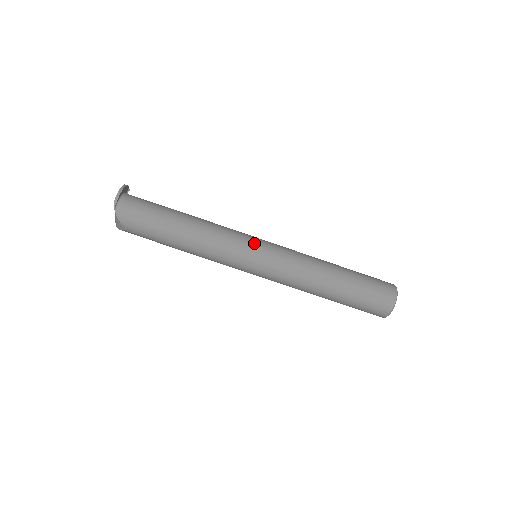
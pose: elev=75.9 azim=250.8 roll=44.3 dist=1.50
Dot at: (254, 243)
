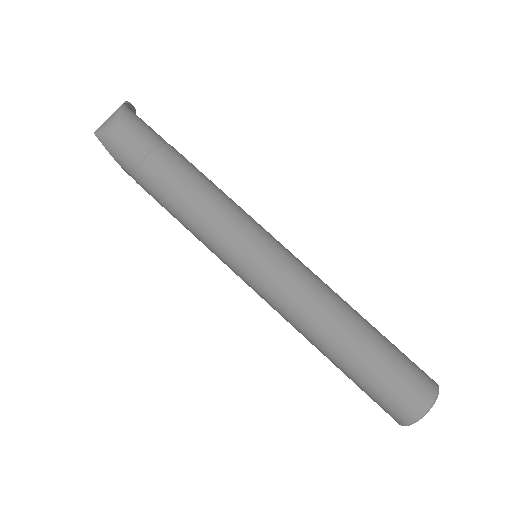
Dot at: occluded
